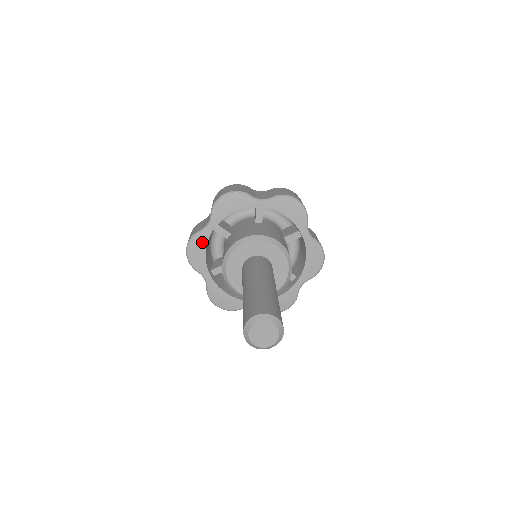
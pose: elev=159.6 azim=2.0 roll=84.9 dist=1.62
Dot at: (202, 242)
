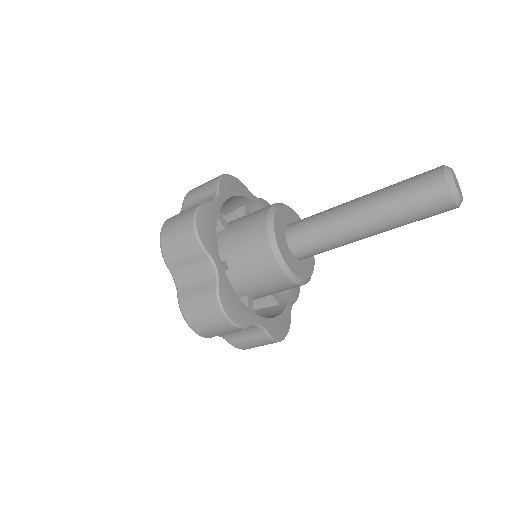
Dot at: (242, 191)
